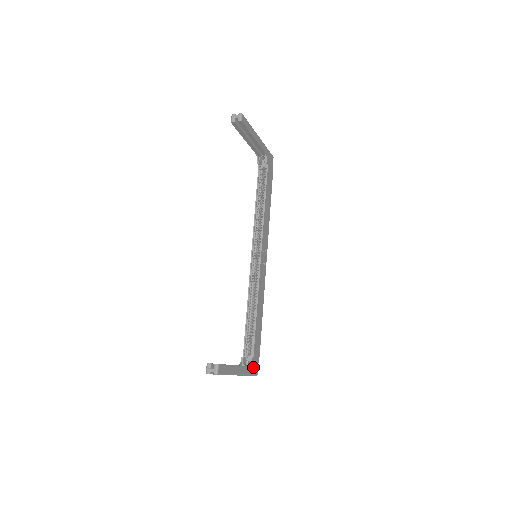
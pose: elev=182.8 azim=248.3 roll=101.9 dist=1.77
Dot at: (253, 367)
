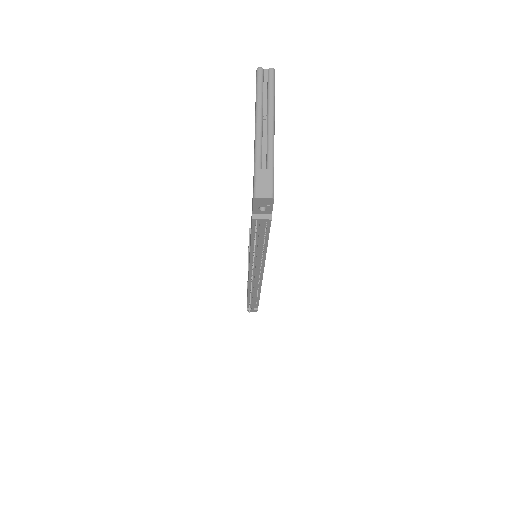
Dot at: occluded
